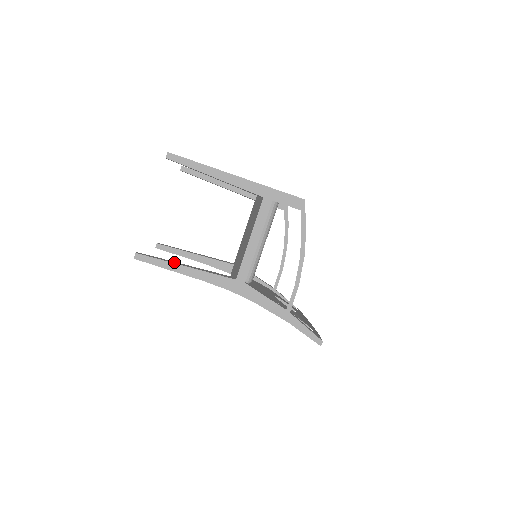
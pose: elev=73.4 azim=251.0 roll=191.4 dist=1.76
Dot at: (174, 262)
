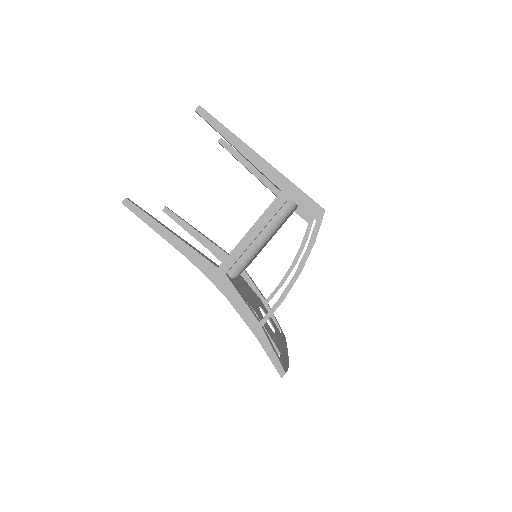
Dot at: (161, 223)
